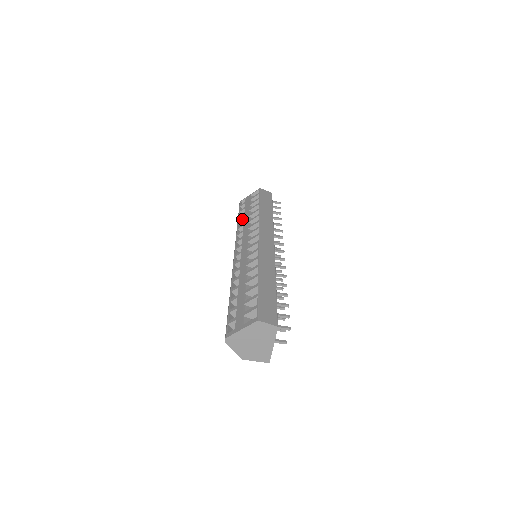
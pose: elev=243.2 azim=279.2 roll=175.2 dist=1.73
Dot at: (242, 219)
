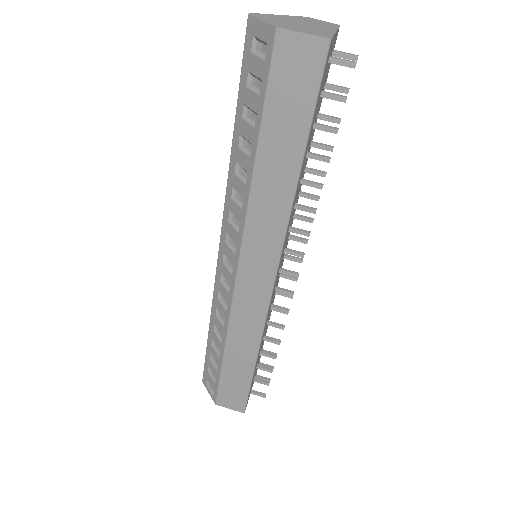
Dot at: occluded
